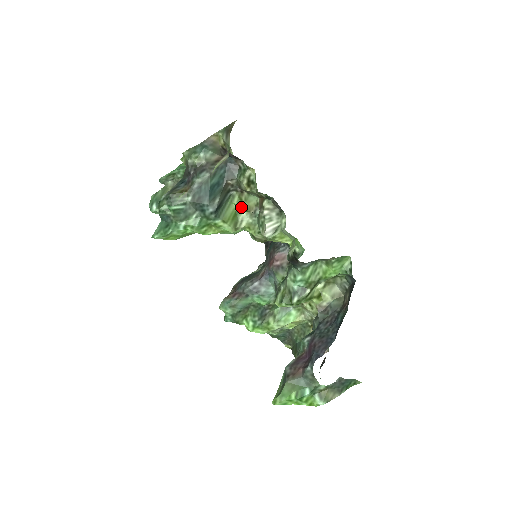
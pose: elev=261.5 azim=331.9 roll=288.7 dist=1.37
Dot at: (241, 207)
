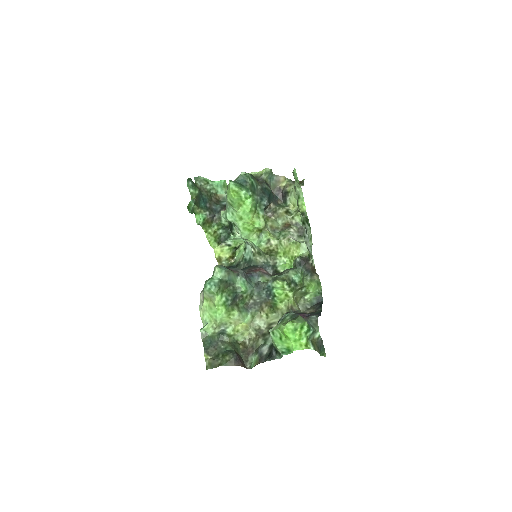
Dot at: (304, 208)
